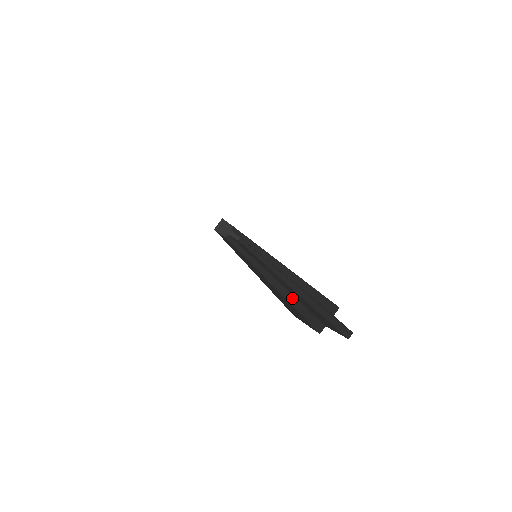
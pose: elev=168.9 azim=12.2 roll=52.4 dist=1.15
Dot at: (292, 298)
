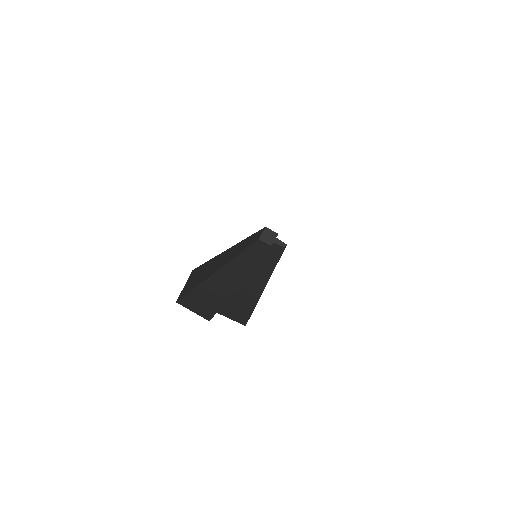
Dot at: occluded
